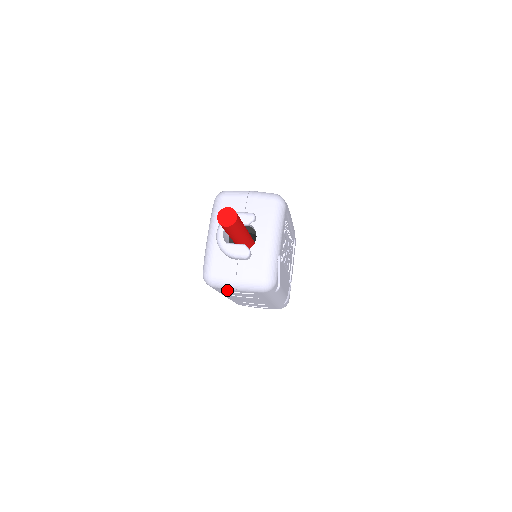
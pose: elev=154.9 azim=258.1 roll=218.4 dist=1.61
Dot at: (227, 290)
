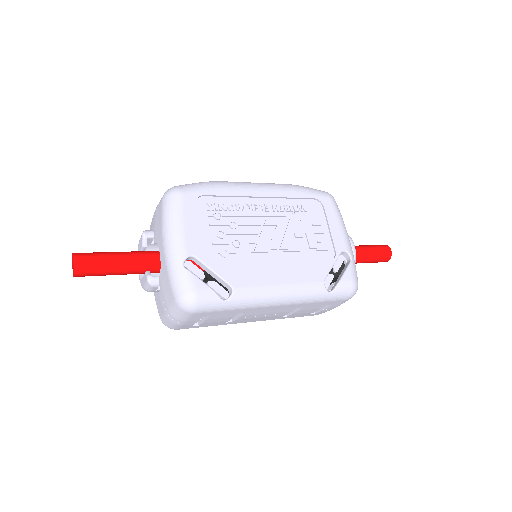
Dot at: (189, 326)
